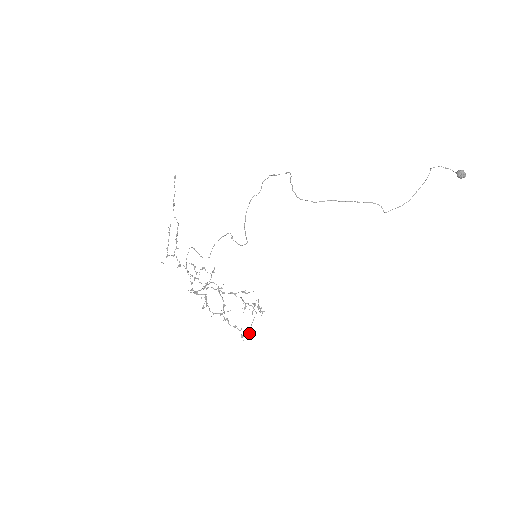
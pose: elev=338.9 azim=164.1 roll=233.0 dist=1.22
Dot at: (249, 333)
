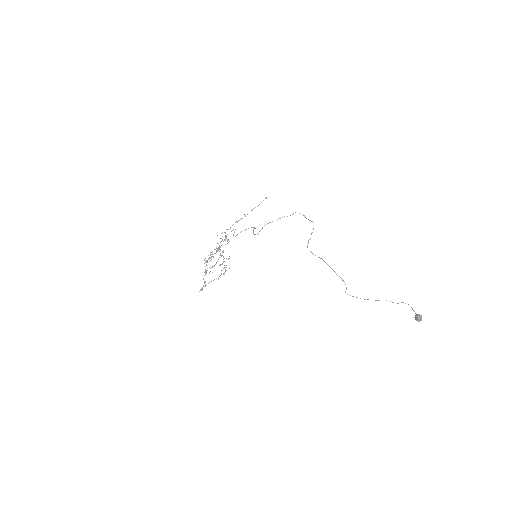
Dot at: occluded
